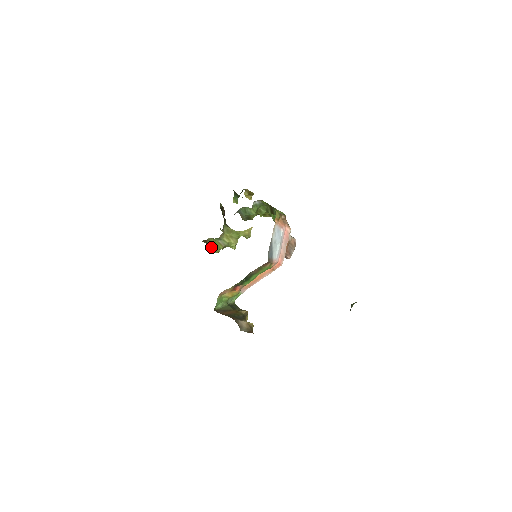
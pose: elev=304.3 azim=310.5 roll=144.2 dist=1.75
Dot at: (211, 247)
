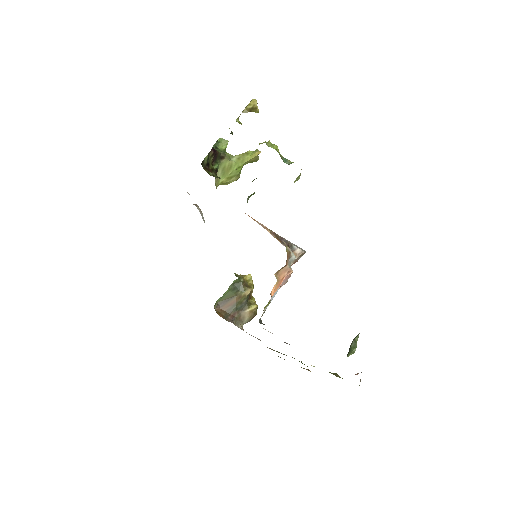
Dot at: occluded
